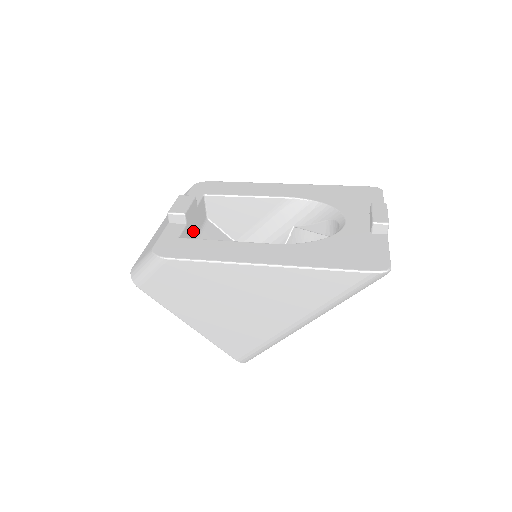
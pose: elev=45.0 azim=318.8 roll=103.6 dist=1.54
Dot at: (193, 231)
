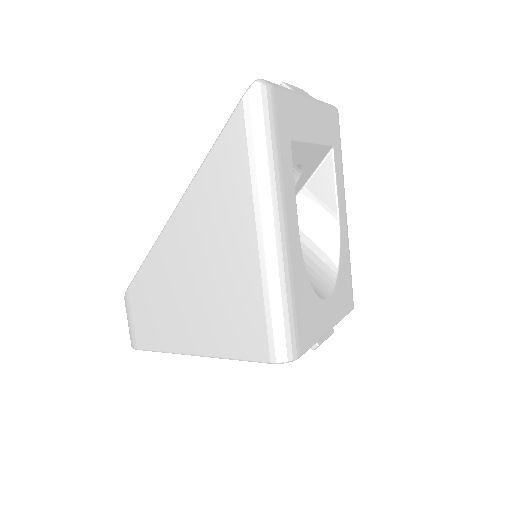
Dot at: occluded
